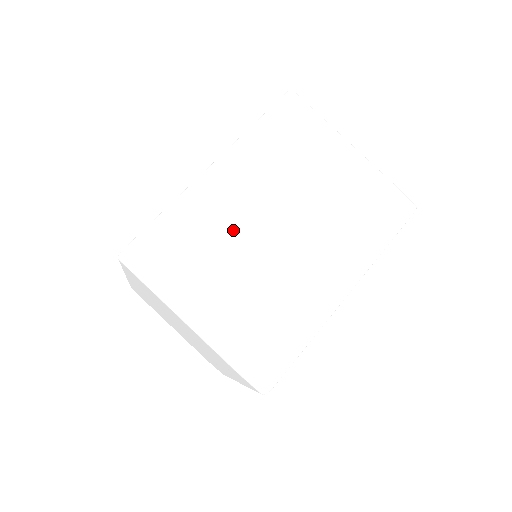
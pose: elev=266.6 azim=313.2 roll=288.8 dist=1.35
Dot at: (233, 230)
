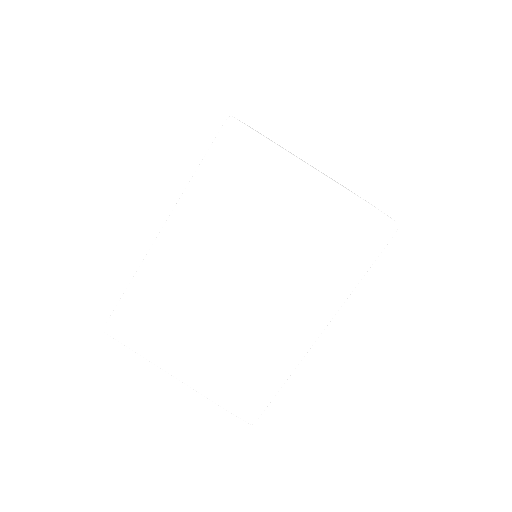
Dot at: (194, 294)
